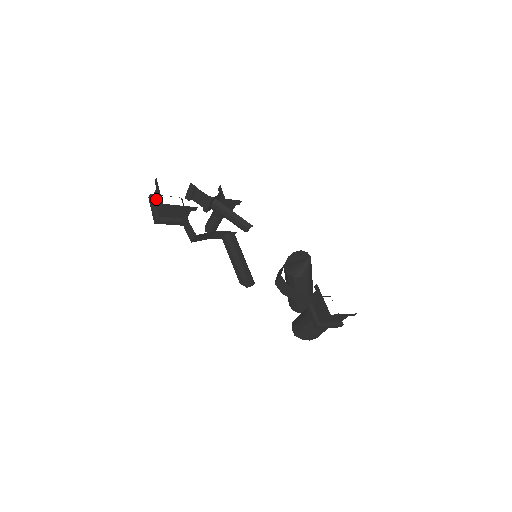
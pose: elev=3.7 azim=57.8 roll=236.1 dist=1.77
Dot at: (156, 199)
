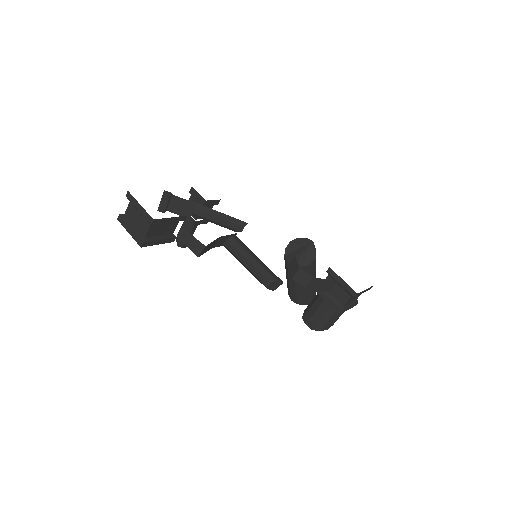
Dot at: (133, 218)
